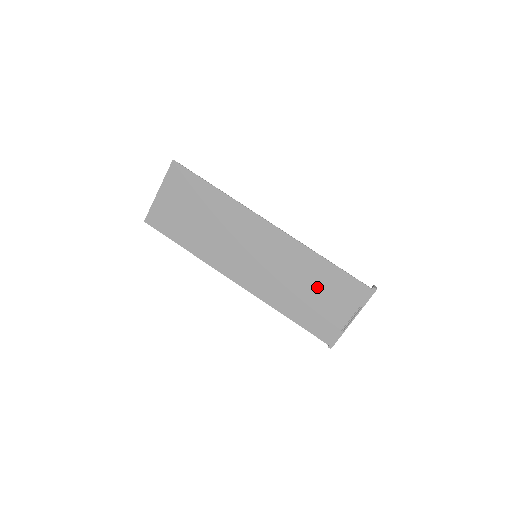
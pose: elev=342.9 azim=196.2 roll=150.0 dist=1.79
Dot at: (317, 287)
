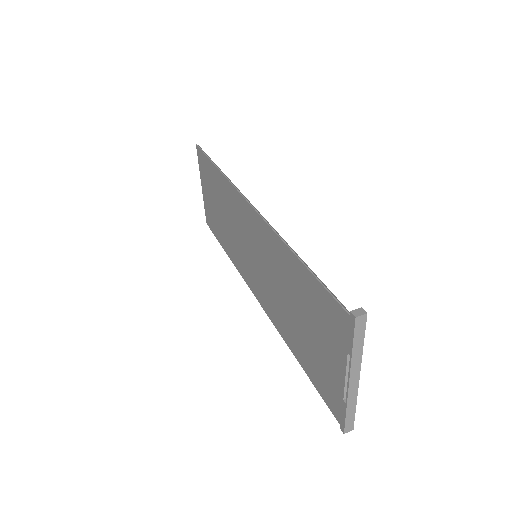
Dot at: (302, 307)
